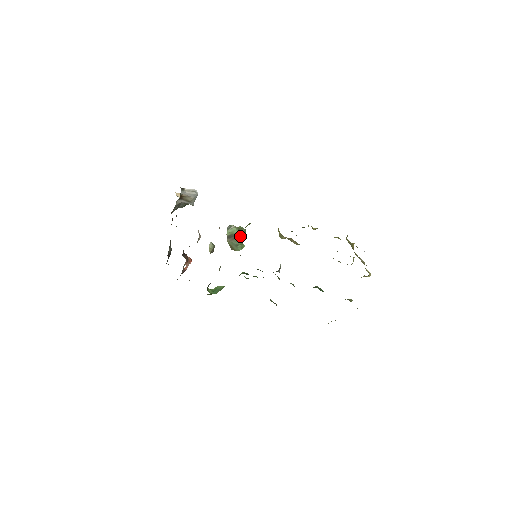
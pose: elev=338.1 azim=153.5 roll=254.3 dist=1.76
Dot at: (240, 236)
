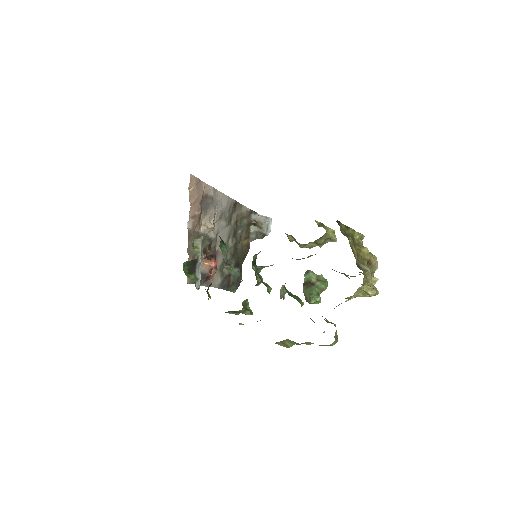
Dot at: (316, 285)
